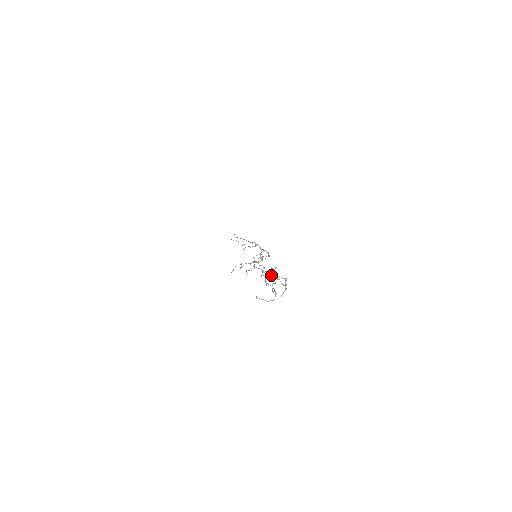
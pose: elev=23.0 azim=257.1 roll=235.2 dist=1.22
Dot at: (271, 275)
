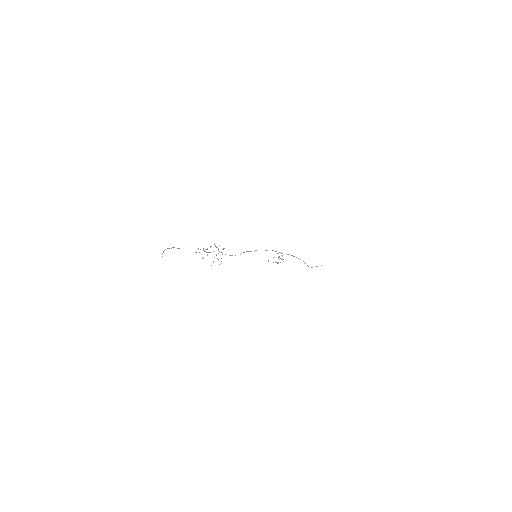
Dot at: occluded
